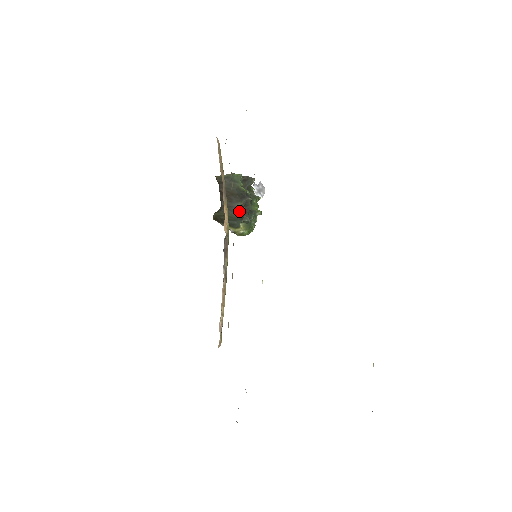
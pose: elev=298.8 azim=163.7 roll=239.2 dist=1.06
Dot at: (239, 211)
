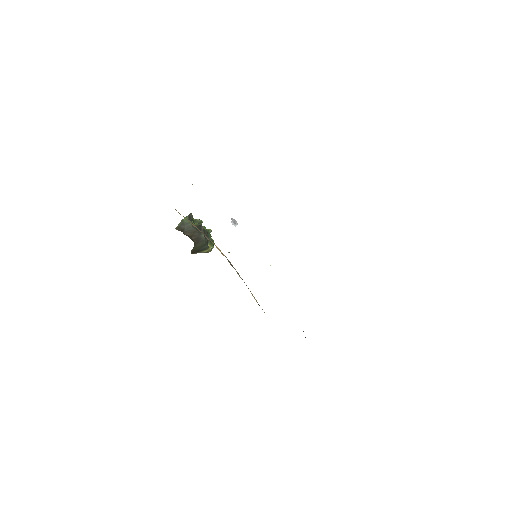
Dot at: (204, 239)
